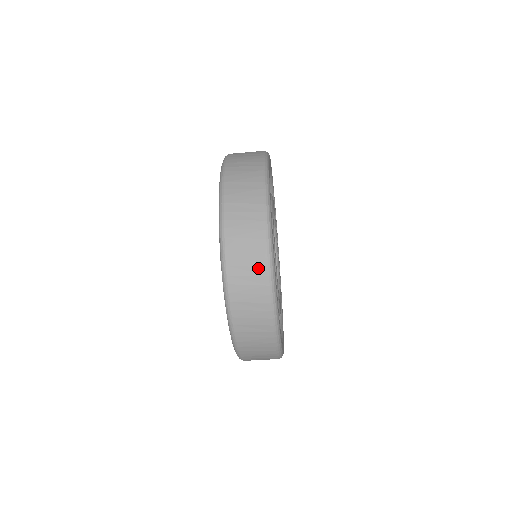
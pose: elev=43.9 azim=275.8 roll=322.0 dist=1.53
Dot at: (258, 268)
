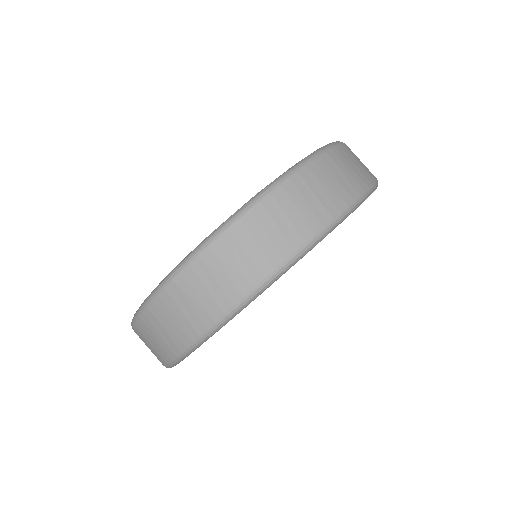
Dot at: (366, 173)
